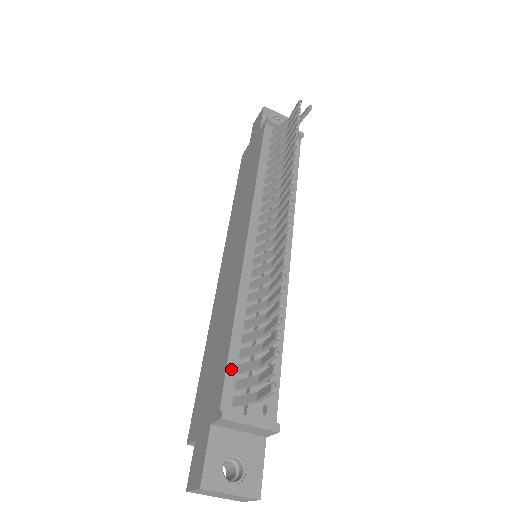
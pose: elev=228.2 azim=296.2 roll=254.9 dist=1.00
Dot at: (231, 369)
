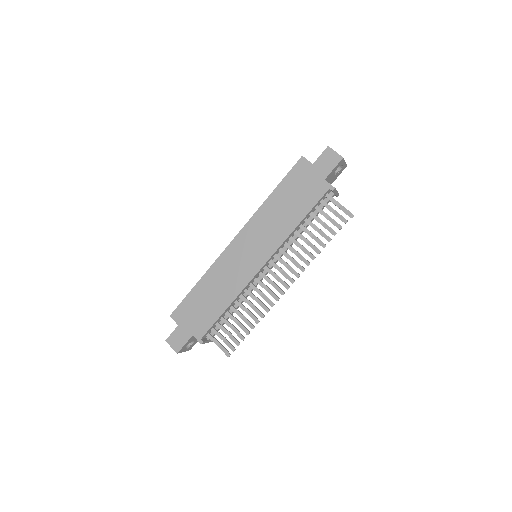
Dot at: (214, 324)
